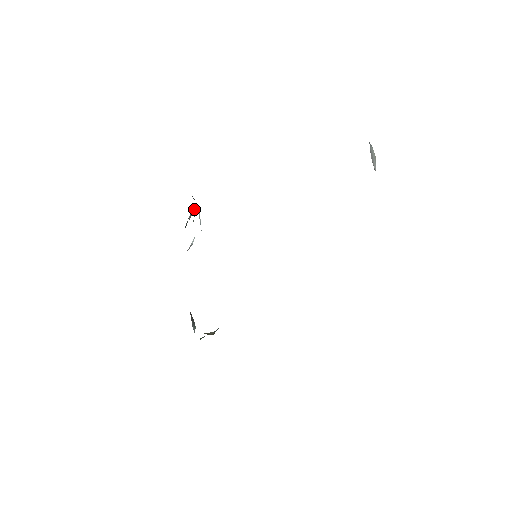
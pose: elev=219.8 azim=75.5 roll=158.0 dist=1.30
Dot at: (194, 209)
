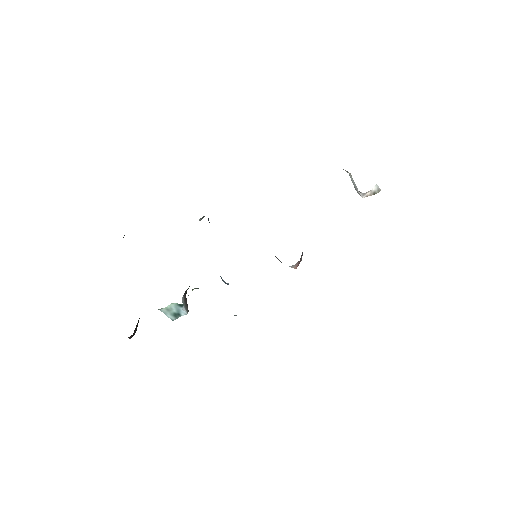
Dot at: occluded
